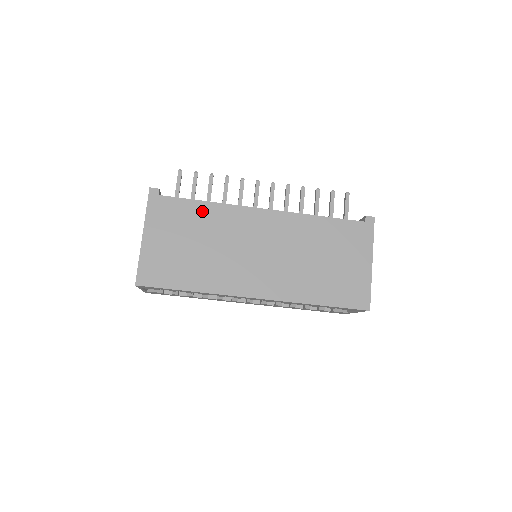
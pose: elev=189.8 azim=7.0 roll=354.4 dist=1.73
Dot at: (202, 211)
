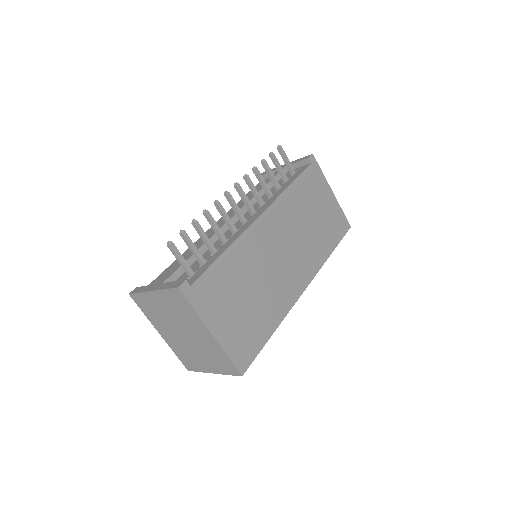
Dot at: (229, 263)
